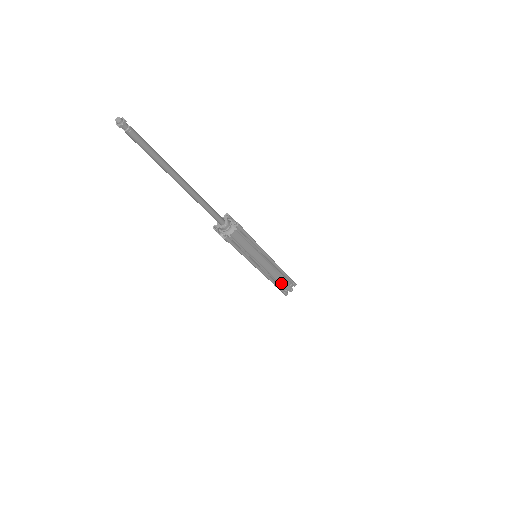
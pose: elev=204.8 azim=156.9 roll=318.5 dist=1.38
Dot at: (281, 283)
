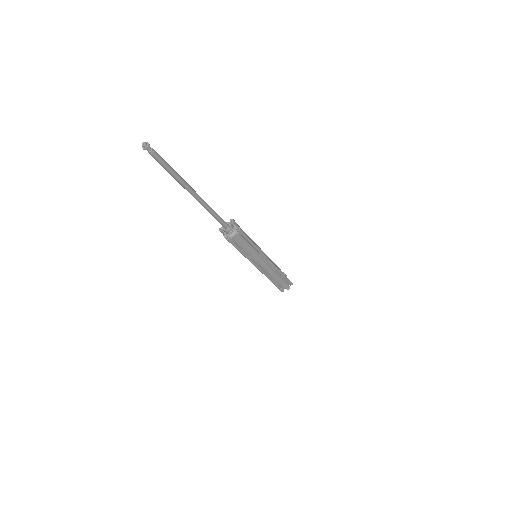
Dot at: (278, 281)
